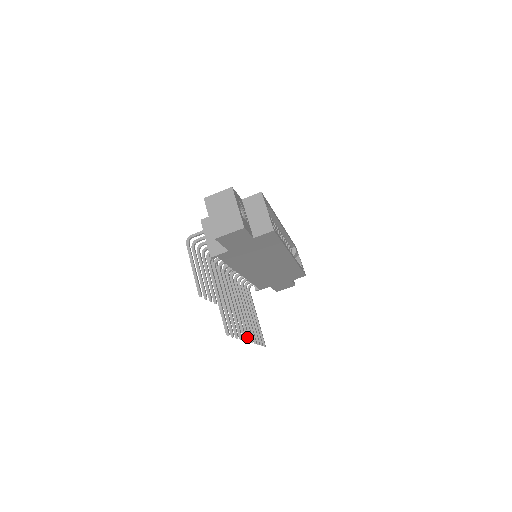
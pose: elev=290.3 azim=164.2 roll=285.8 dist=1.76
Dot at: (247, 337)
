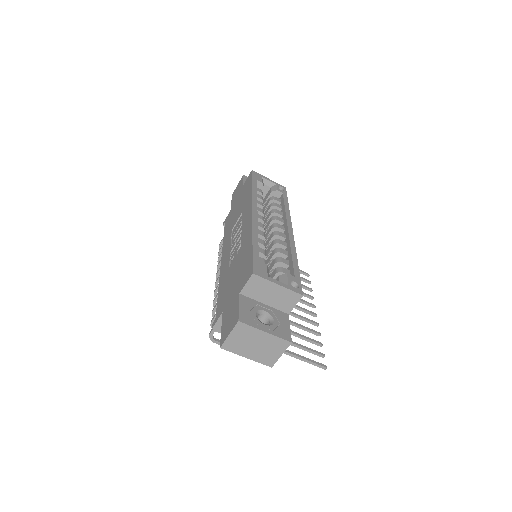
Dot at: (312, 315)
